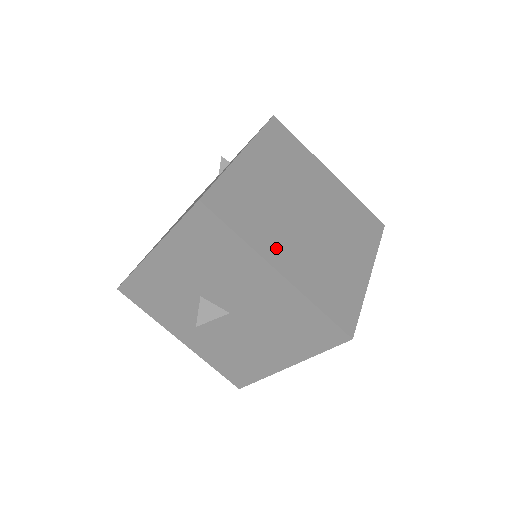
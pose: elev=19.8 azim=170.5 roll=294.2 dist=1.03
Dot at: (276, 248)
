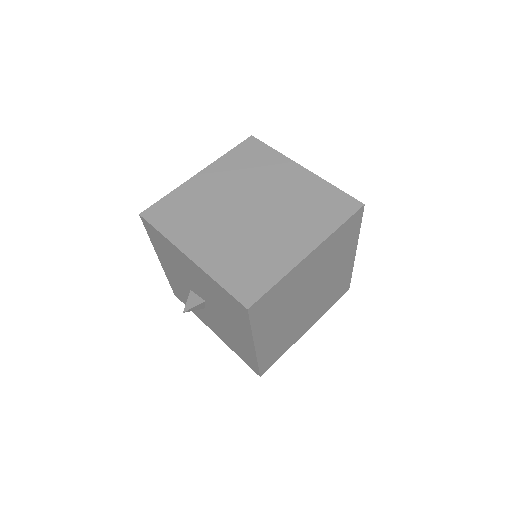
Dot at: (195, 240)
